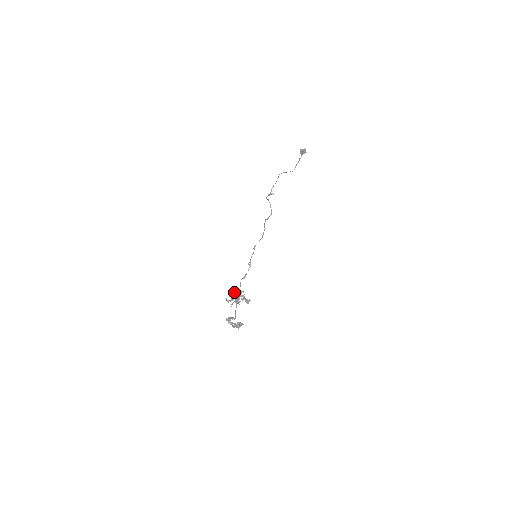
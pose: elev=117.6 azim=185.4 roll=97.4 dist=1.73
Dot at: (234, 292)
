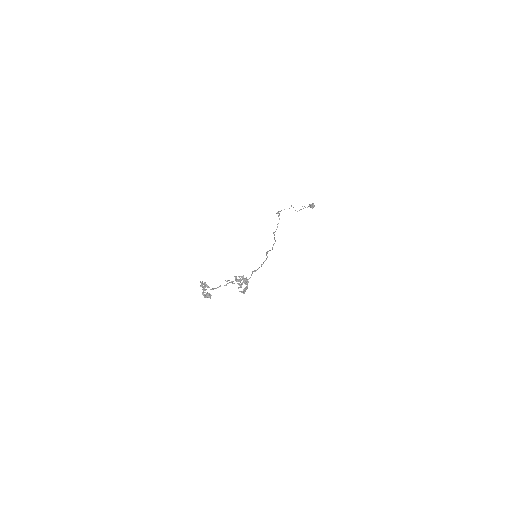
Dot at: (243, 276)
